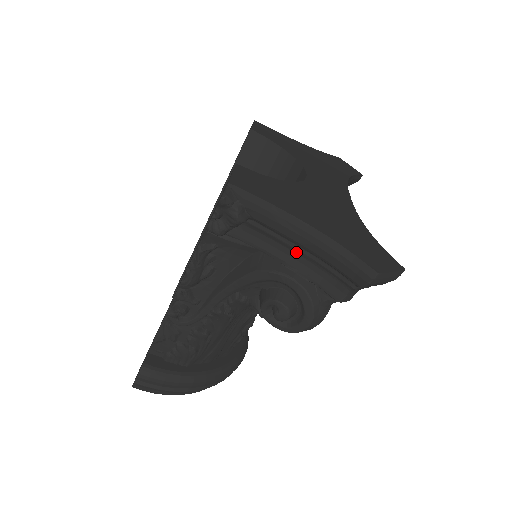
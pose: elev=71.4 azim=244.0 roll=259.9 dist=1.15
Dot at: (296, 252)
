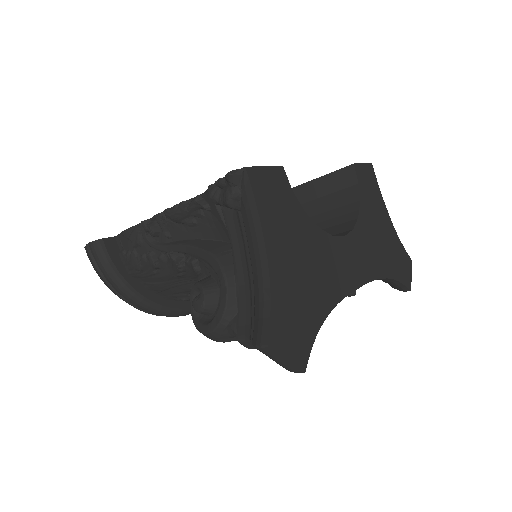
Dot at: (248, 271)
